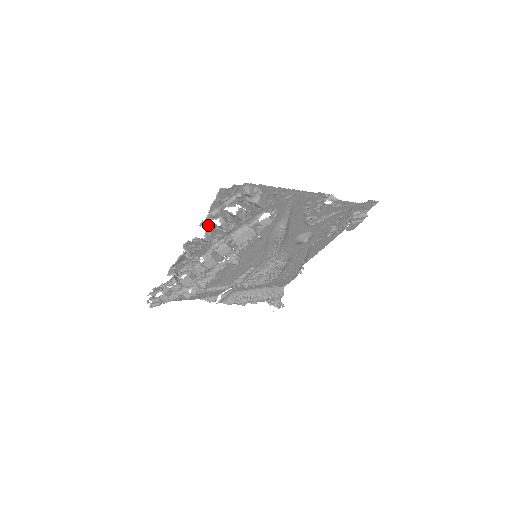
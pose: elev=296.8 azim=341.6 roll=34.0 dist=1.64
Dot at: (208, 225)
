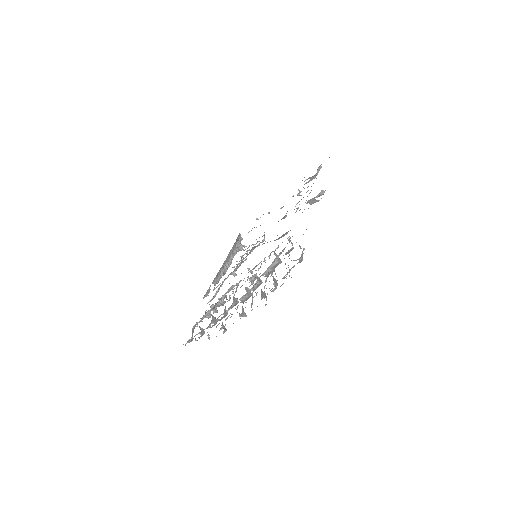
Dot at: occluded
